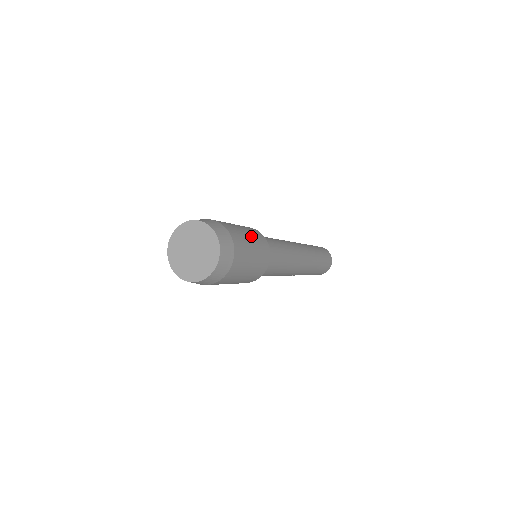
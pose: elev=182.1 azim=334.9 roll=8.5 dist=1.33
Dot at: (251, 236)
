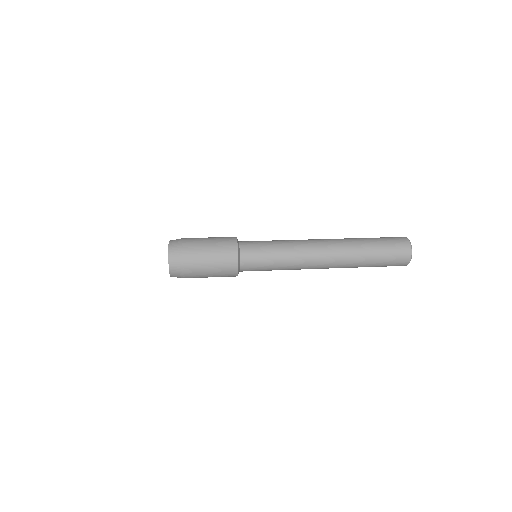
Dot at: (213, 244)
